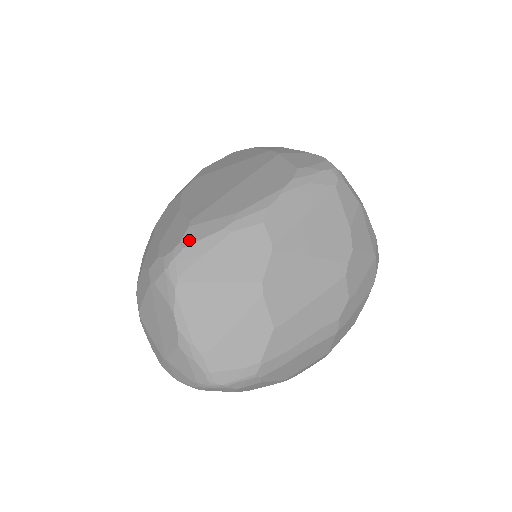
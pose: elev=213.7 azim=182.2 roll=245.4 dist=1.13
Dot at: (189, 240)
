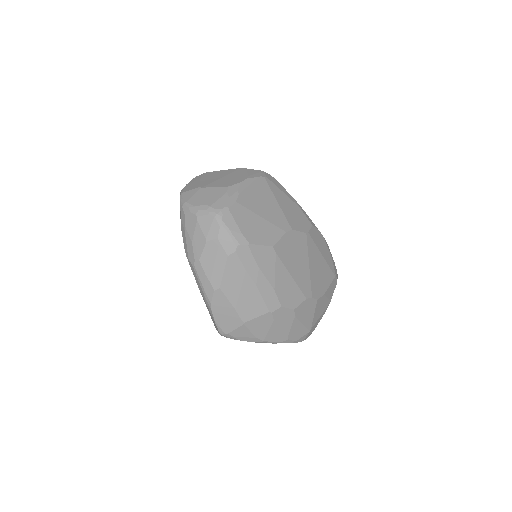
Dot at: (280, 184)
